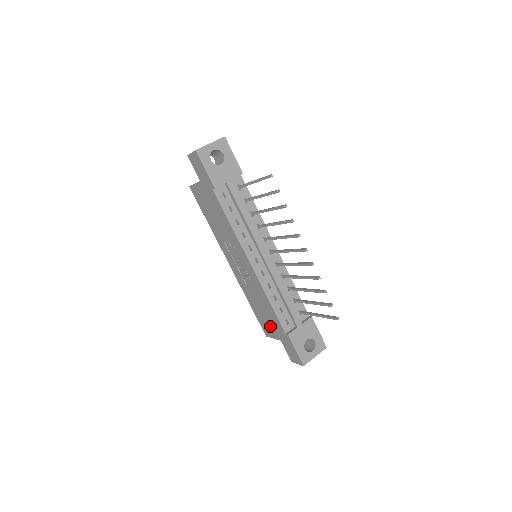
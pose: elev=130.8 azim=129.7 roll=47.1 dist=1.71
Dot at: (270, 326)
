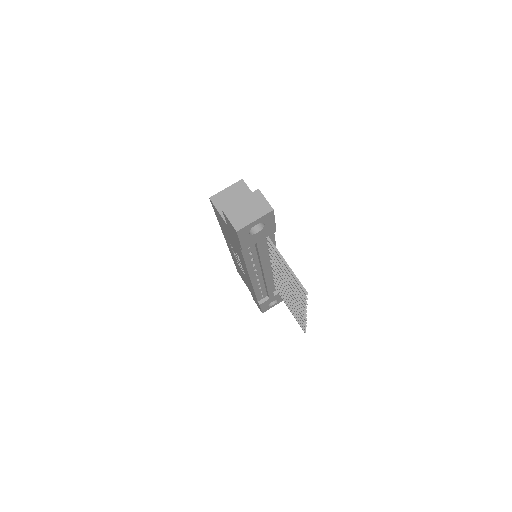
Dot at: (246, 283)
